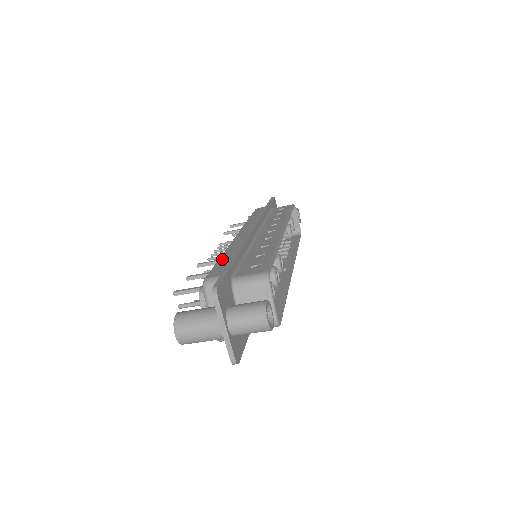
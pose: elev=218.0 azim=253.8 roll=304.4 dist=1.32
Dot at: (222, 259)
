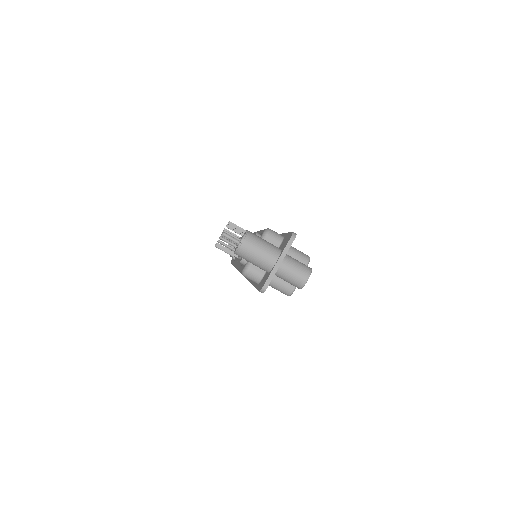
Dot at: occluded
